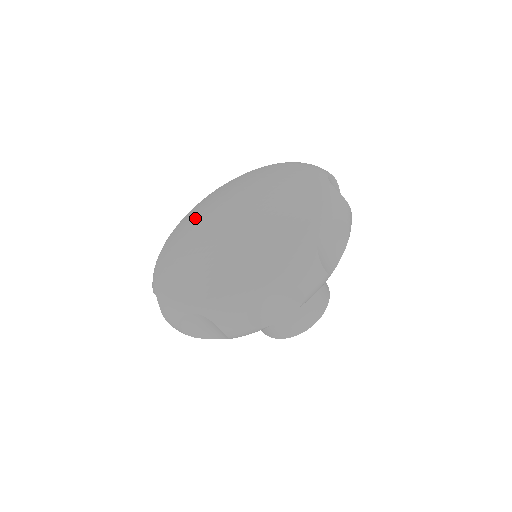
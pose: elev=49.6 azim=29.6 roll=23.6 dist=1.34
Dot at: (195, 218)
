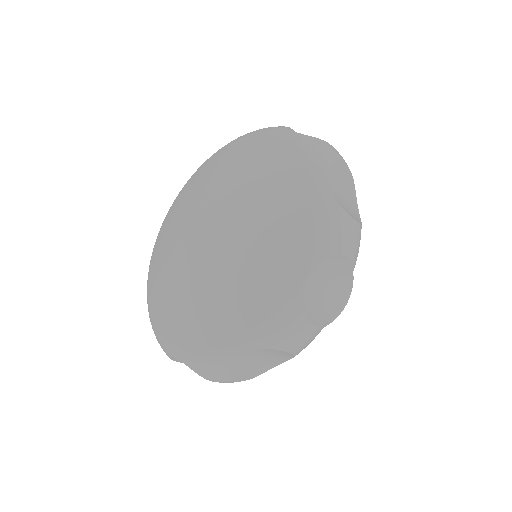
Dot at: (168, 253)
